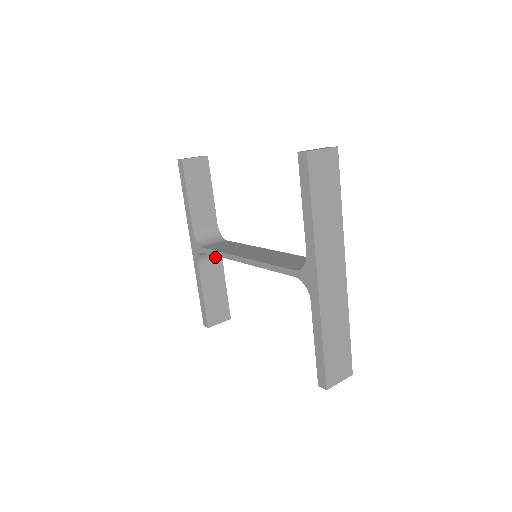
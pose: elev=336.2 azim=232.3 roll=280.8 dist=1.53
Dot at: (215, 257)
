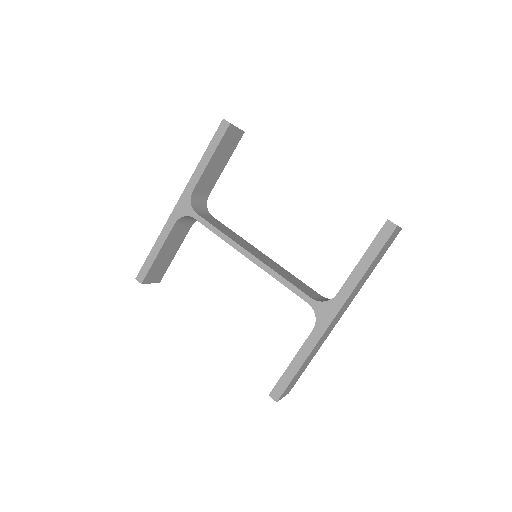
Dot at: (189, 223)
